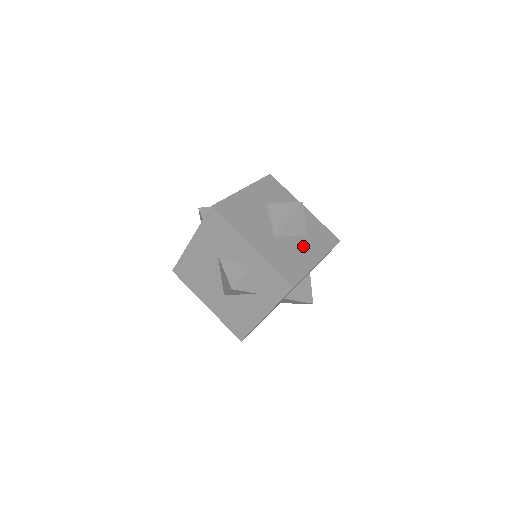
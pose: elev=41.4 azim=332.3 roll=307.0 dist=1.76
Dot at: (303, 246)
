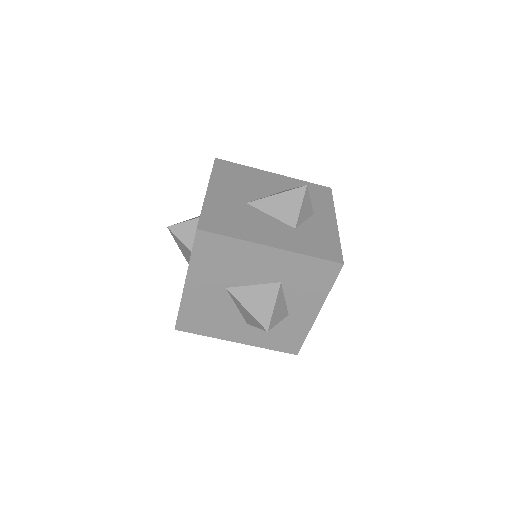
Dot at: (272, 228)
